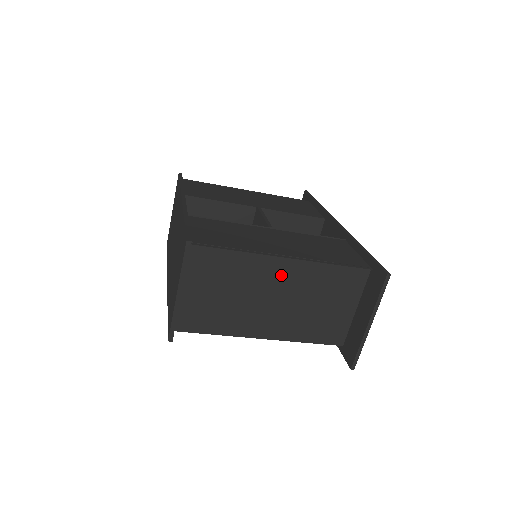
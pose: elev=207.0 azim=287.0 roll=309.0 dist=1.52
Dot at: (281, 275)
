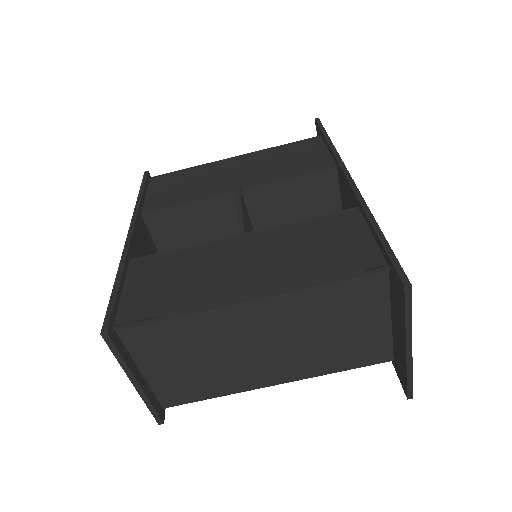
Dot at: (256, 318)
